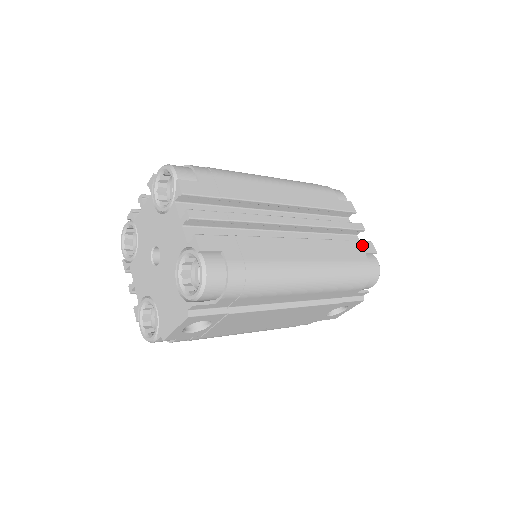
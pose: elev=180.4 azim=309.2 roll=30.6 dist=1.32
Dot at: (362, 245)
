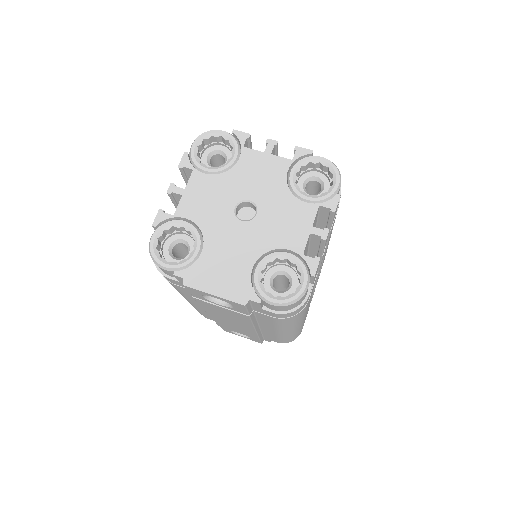
Dot at: occluded
